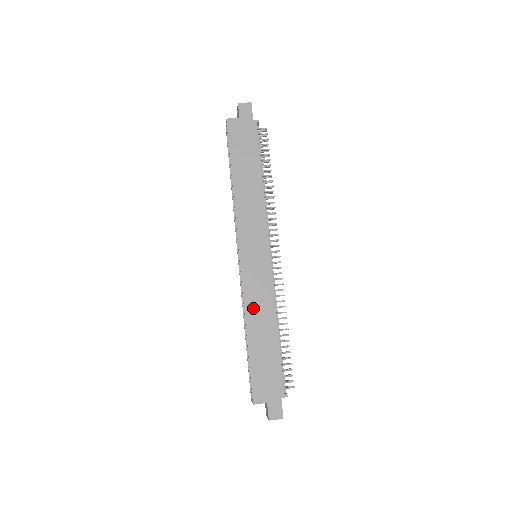
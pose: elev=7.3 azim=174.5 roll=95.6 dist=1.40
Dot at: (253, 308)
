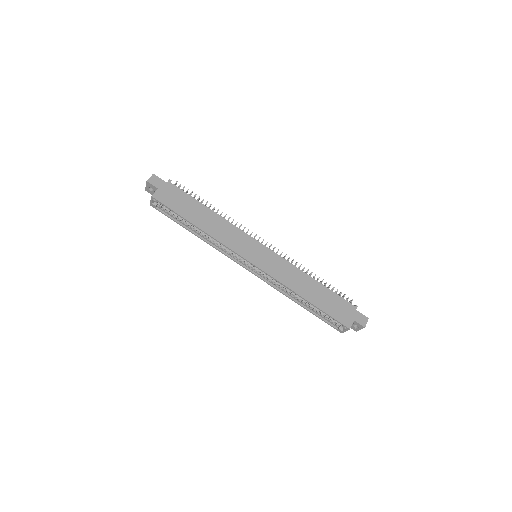
Dot at: (291, 282)
